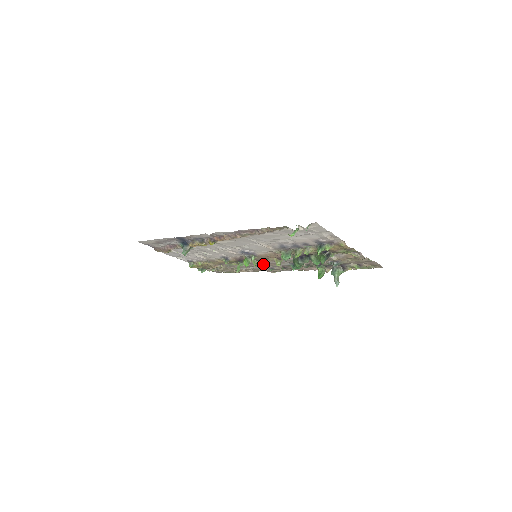
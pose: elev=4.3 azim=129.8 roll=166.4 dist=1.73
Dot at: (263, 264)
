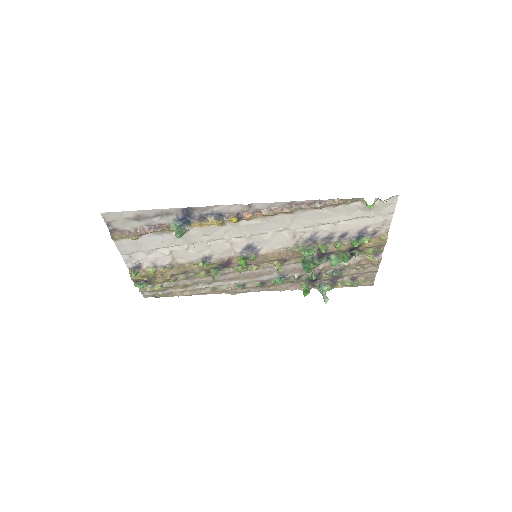
Dot at: (240, 276)
